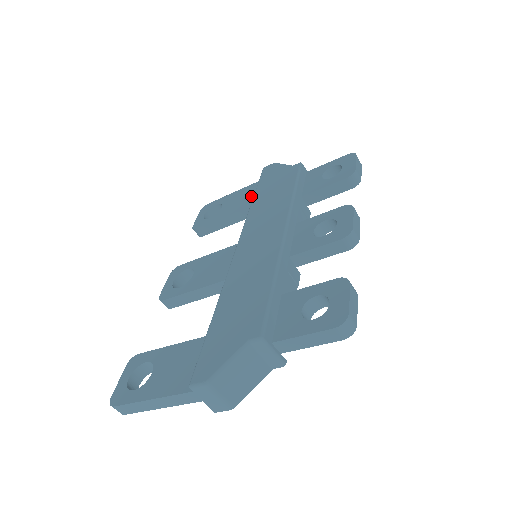
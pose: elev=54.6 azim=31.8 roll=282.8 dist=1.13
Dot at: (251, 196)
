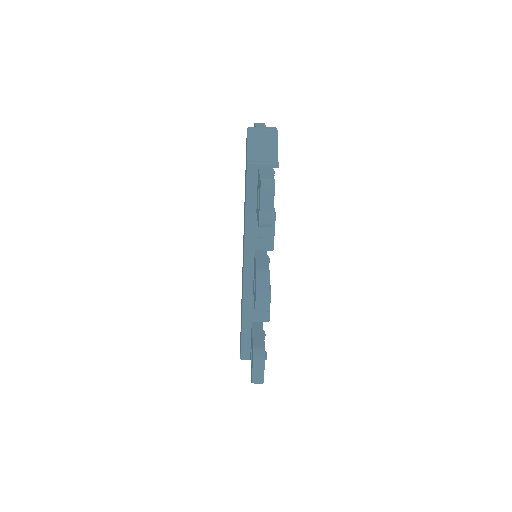
Dot at: occluded
